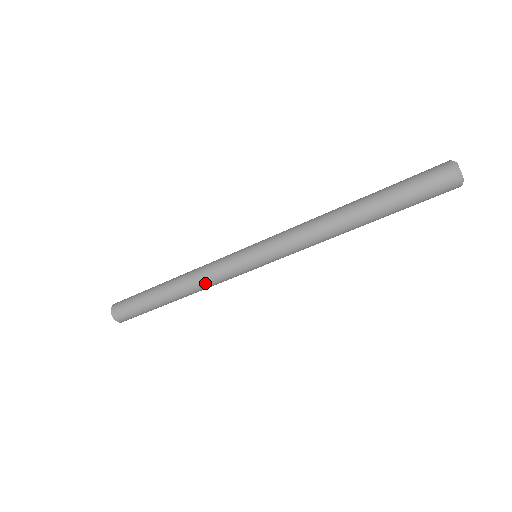
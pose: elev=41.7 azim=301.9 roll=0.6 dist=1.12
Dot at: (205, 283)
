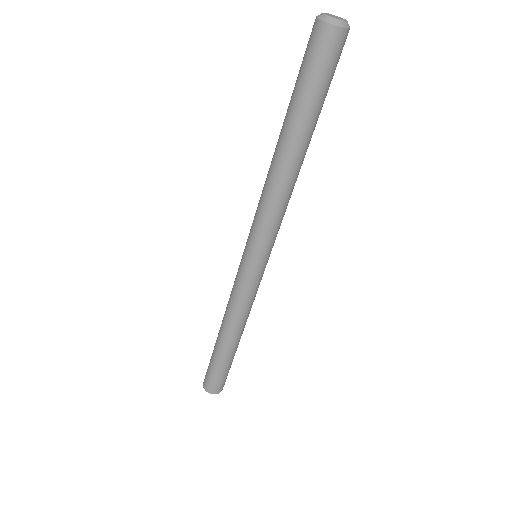
Dot at: (229, 304)
